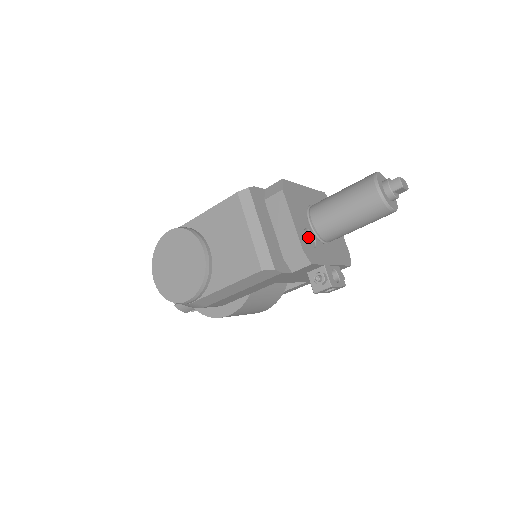
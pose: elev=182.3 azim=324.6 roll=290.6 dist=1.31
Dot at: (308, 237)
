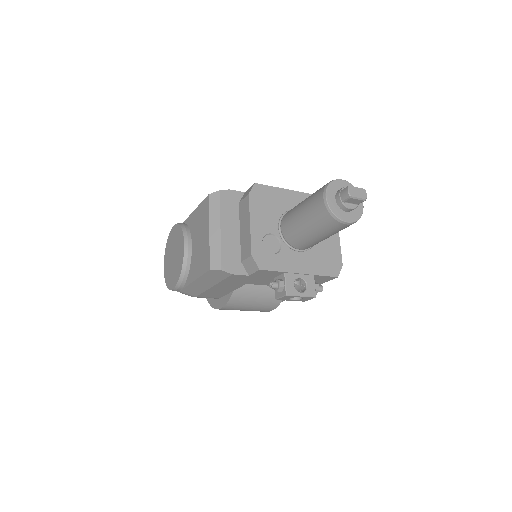
Dot at: (271, 242)
